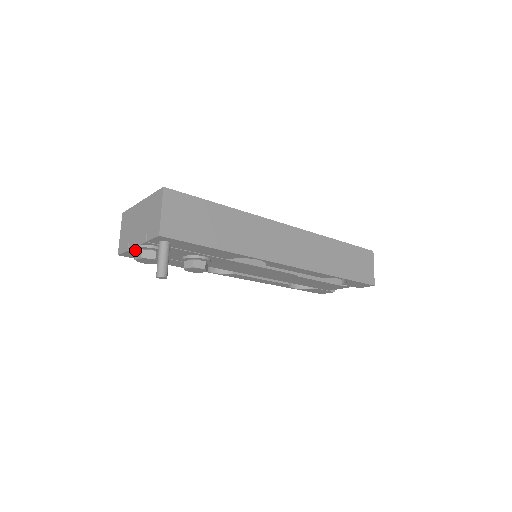
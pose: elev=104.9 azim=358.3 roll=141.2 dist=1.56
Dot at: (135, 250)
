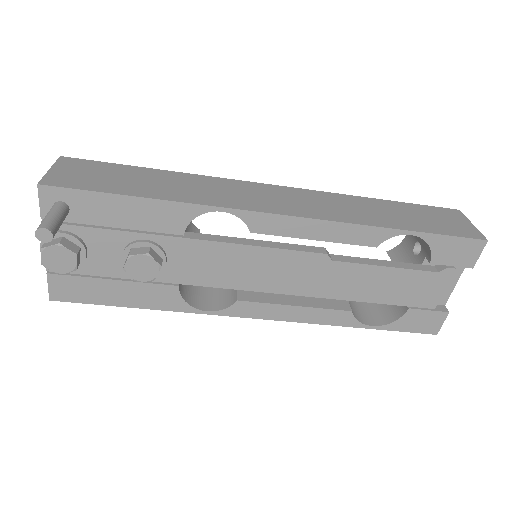
Dot at: occluded
